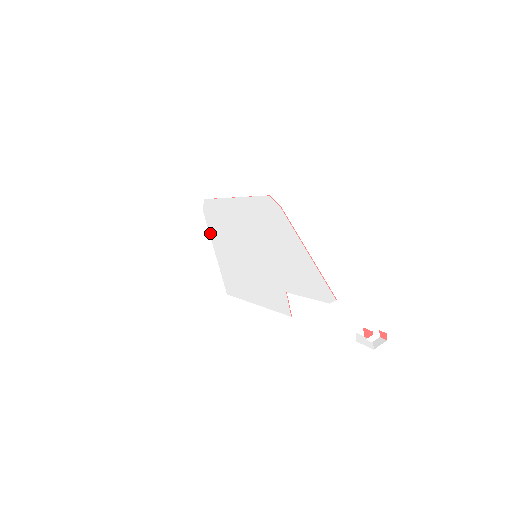
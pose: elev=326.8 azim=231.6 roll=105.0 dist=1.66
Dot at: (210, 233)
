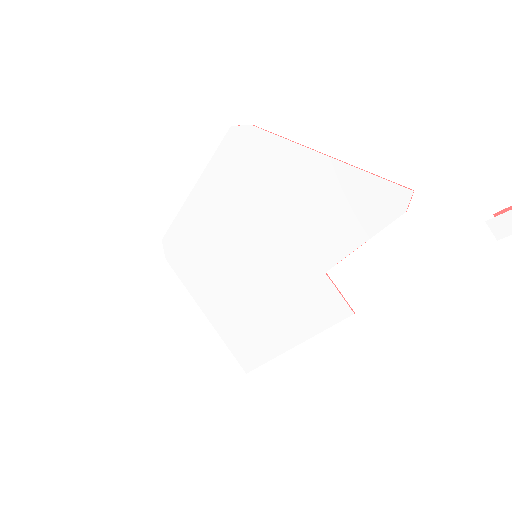
Dot at: (187, 287)
